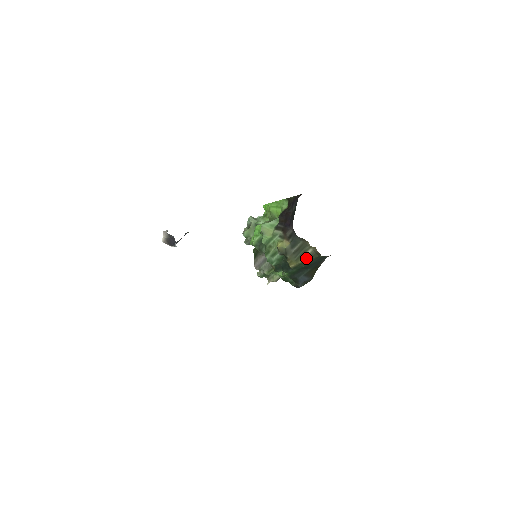
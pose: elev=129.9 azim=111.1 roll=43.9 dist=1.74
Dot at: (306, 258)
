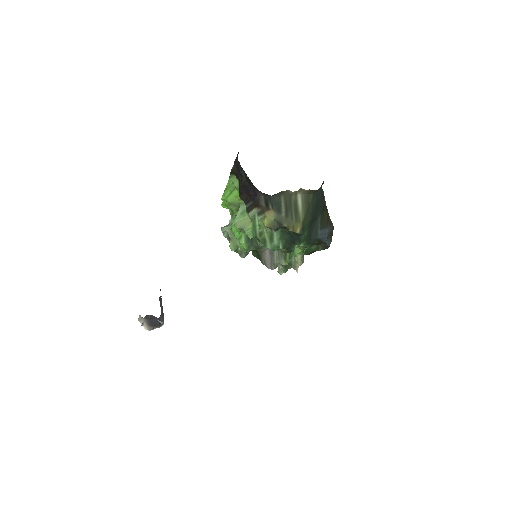
Dot at: (303, 209)
